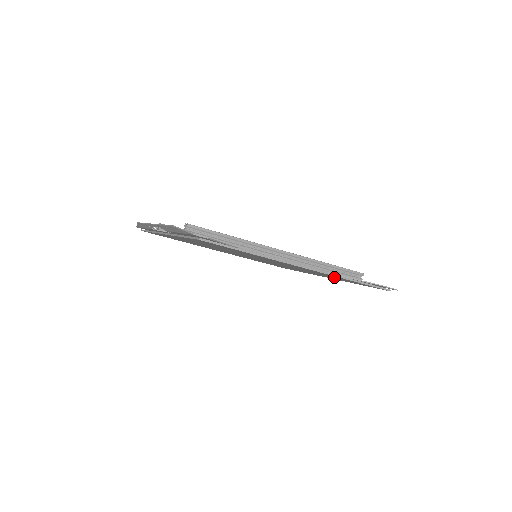
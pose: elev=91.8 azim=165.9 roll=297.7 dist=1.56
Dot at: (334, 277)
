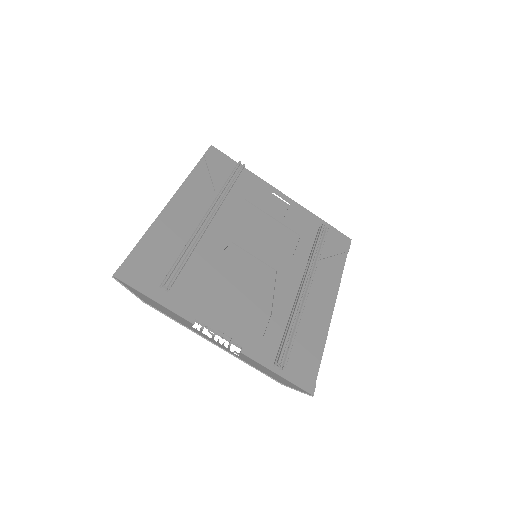
Dot at: (320, 257)
